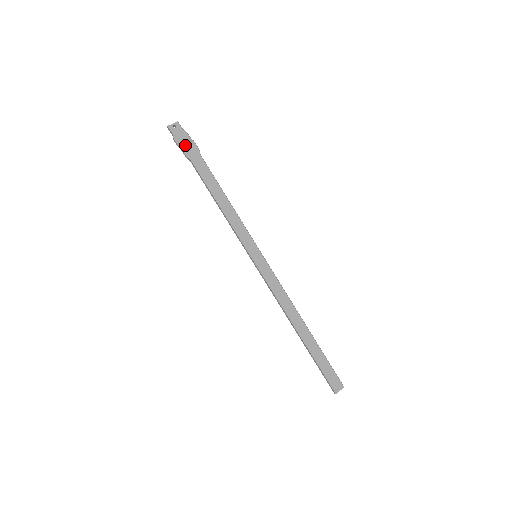
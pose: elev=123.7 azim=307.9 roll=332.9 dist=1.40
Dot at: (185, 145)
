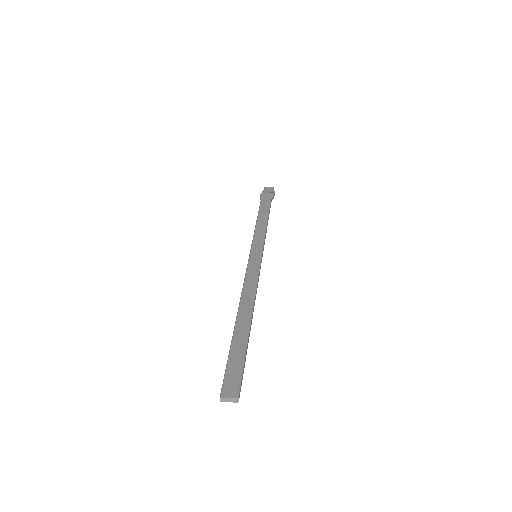
Dot at: occluded
